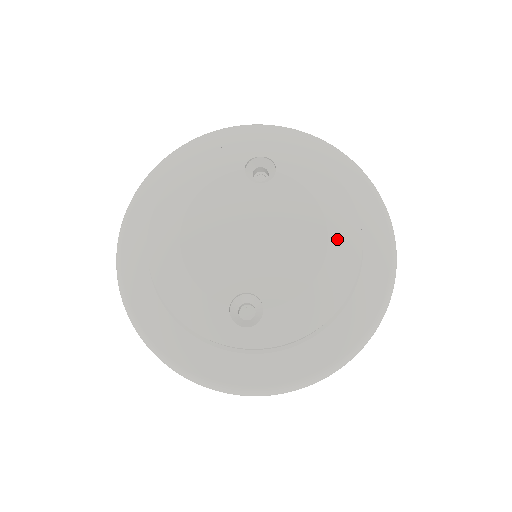
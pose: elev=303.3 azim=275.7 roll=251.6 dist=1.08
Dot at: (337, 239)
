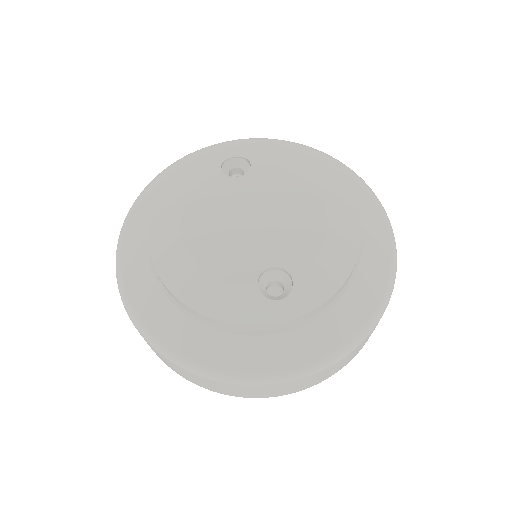
Dot at: (329, 198)
